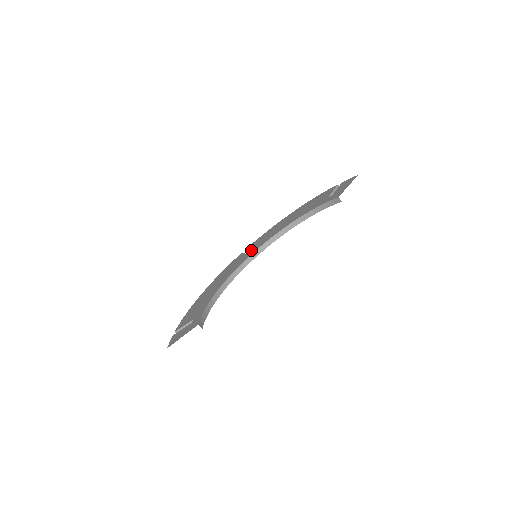
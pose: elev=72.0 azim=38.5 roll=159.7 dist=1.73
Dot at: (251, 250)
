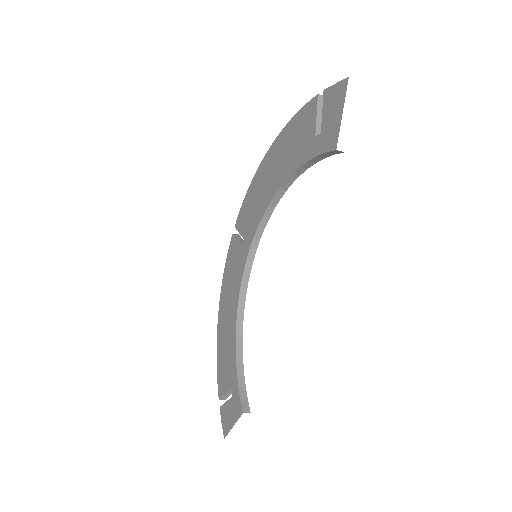
Dot at: occluded
